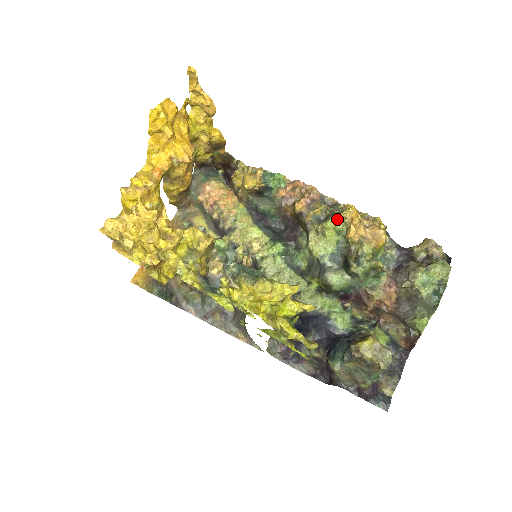
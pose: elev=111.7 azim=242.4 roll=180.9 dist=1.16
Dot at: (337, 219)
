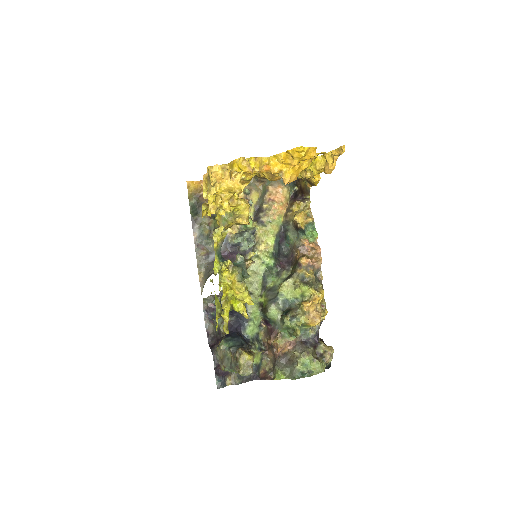
Dot at: (310, 290)
